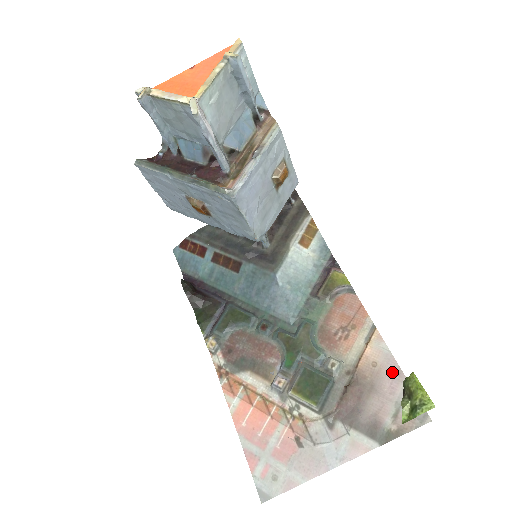
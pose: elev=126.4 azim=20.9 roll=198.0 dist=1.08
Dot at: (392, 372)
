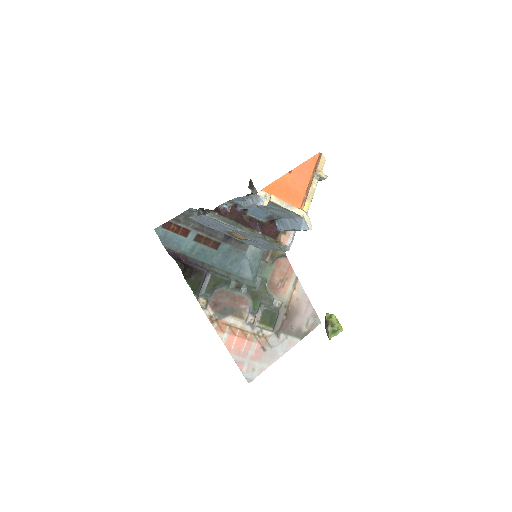
Dot at: (306, 302)
